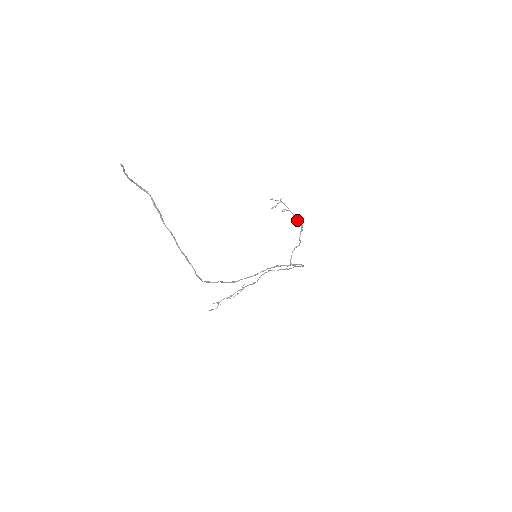
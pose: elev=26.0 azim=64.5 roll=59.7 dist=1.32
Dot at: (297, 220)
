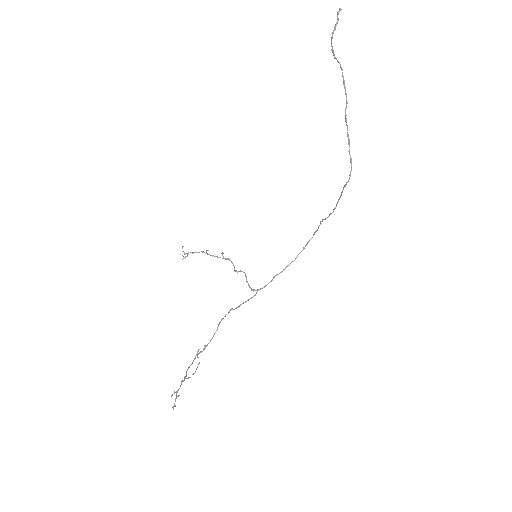
Dot at: (223, 258)
